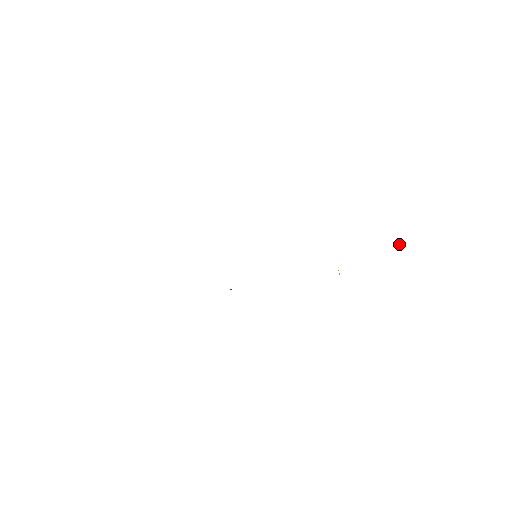
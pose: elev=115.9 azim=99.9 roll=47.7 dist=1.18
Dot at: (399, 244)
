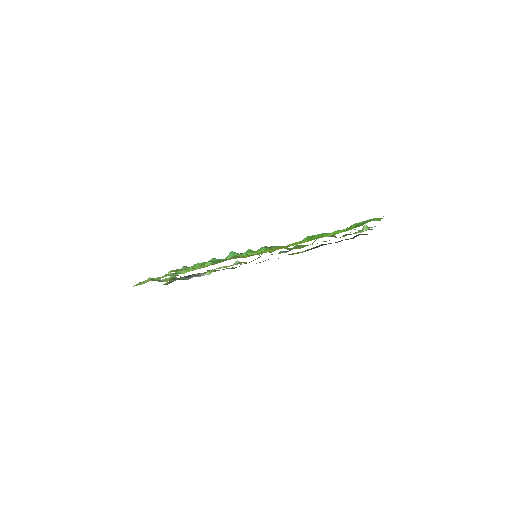
Dot at: (364, 227)
